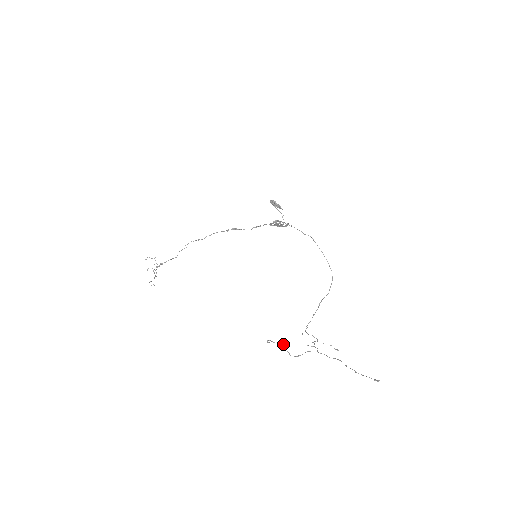
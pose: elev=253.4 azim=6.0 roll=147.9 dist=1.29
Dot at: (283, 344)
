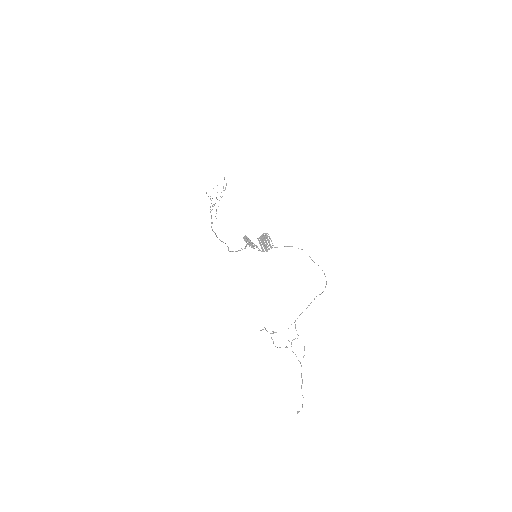
Dot at: (272, 333)
